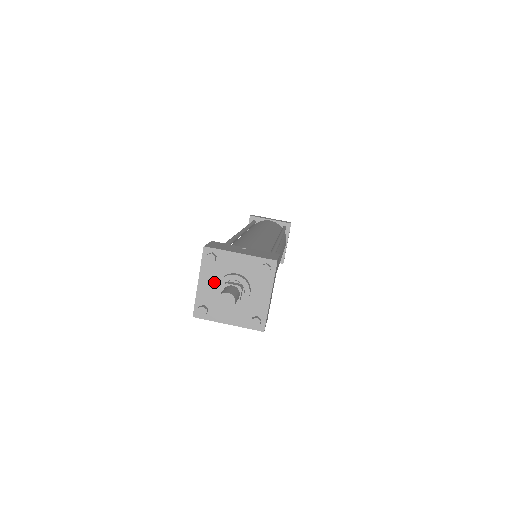
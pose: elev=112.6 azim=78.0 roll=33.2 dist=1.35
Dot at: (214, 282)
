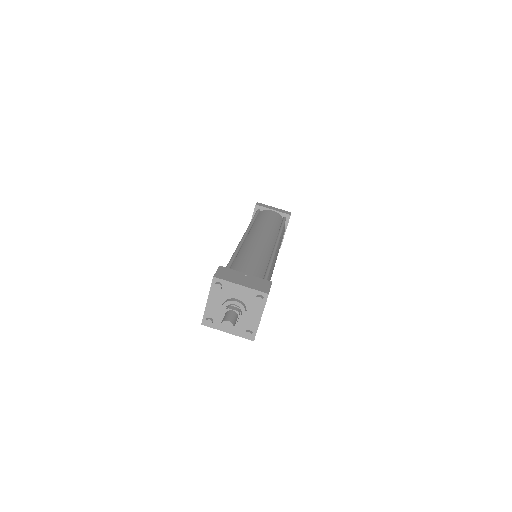
Dot at: (219, 303)
